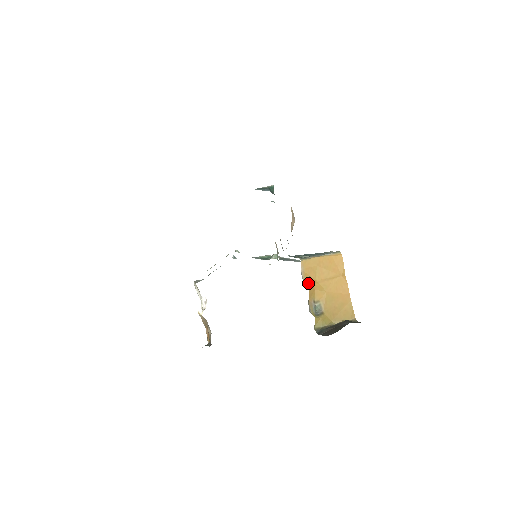
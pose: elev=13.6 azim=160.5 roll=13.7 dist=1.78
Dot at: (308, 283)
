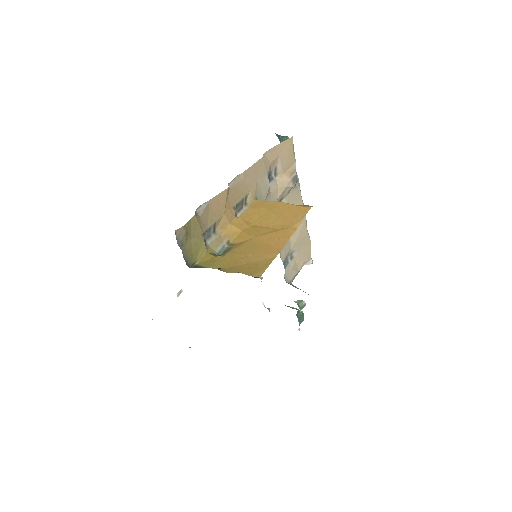
Dot at: (239, 218)
